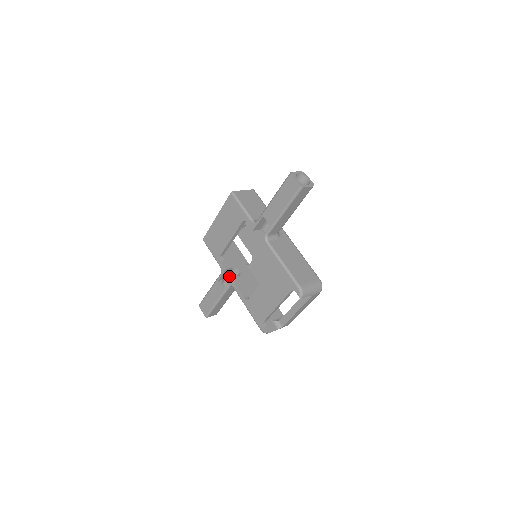
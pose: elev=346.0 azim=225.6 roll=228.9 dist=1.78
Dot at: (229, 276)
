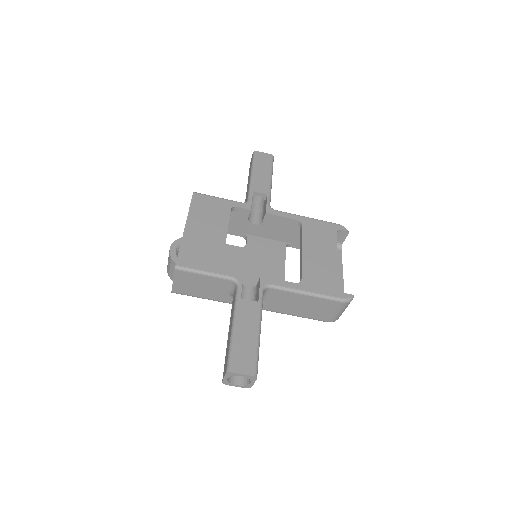
Dot at: occluded
